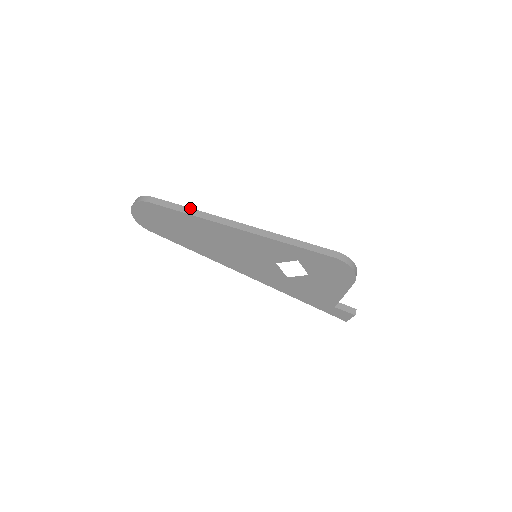
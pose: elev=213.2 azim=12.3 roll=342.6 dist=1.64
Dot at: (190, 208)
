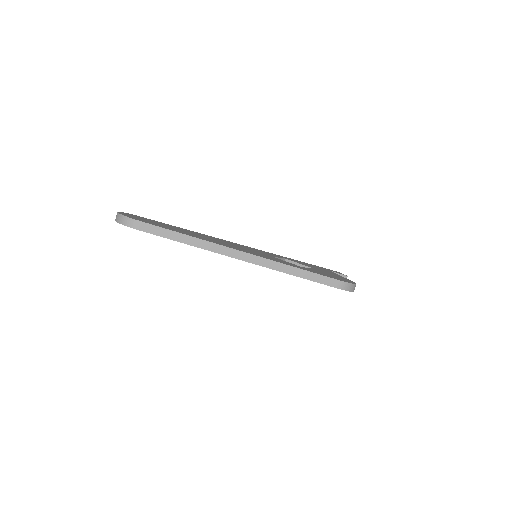
Dot at: (186, 235)
